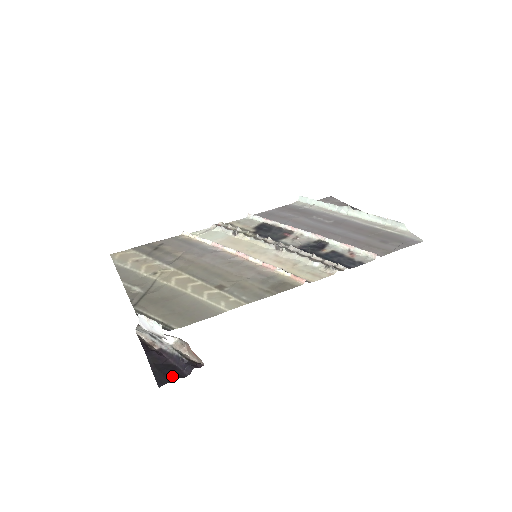
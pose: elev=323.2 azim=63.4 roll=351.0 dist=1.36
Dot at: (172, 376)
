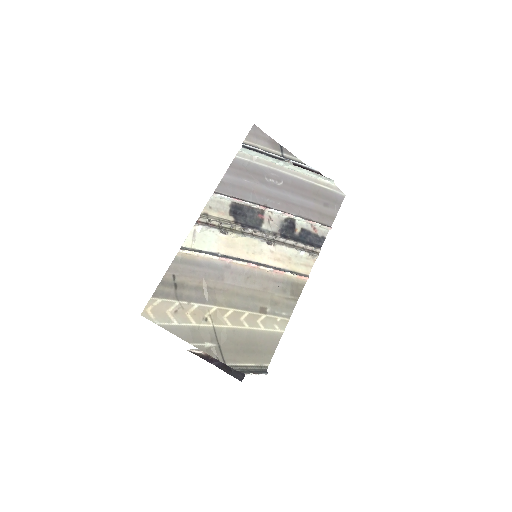
Dot at: occluded
